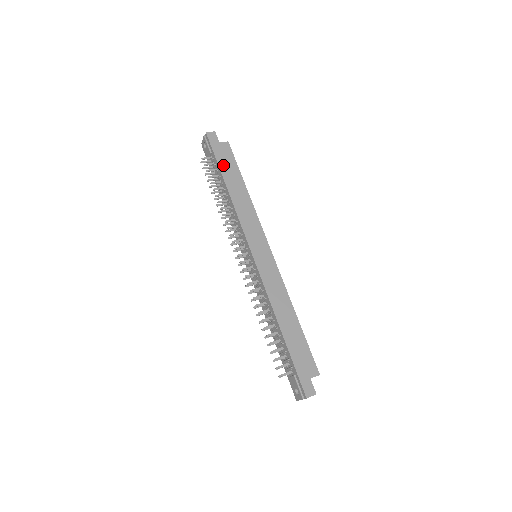
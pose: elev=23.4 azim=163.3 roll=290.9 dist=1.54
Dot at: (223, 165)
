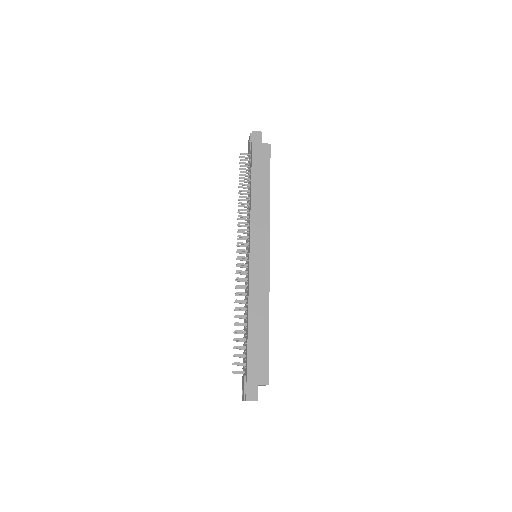
Dot at: (256, 164)
